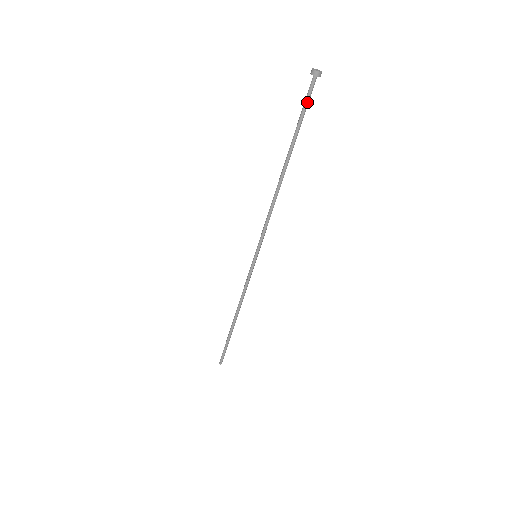
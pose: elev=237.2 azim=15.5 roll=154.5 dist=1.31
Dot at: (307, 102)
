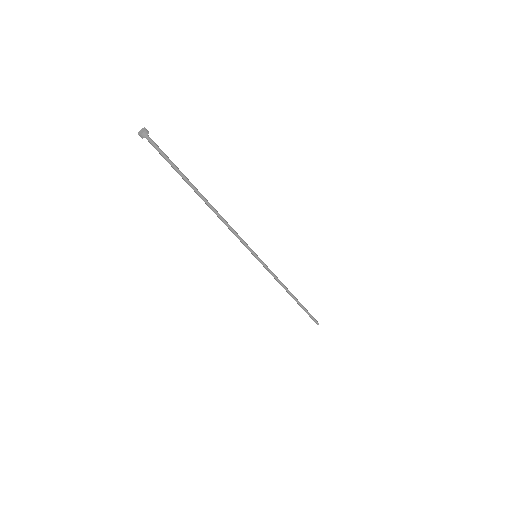
Dot at: (162, 154)
